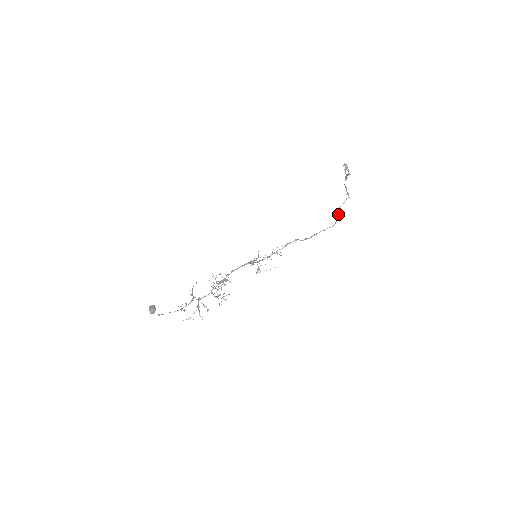
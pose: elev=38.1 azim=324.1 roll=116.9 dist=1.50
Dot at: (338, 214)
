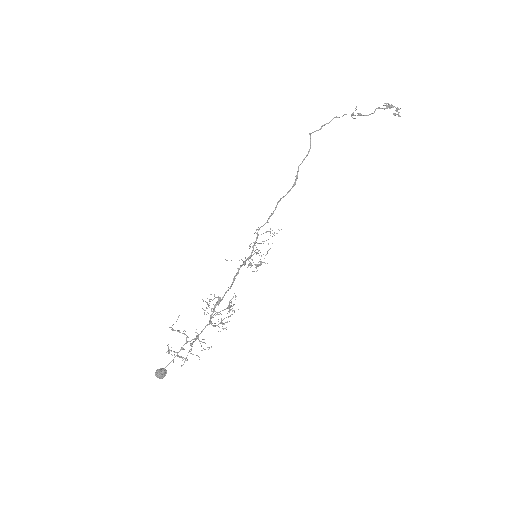
Dot at: (309, 134)
